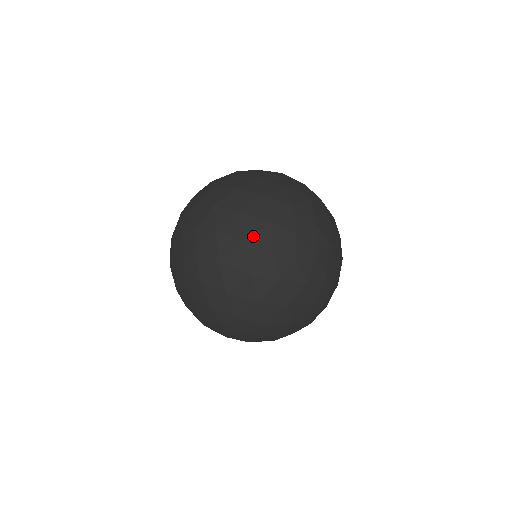
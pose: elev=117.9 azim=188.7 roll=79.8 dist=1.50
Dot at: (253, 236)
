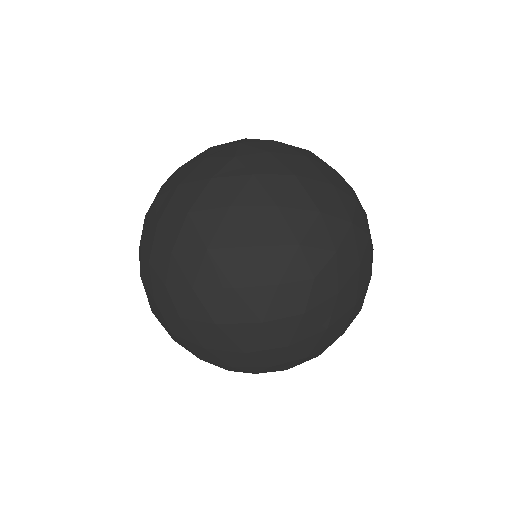
Dot at: (309, 156)
